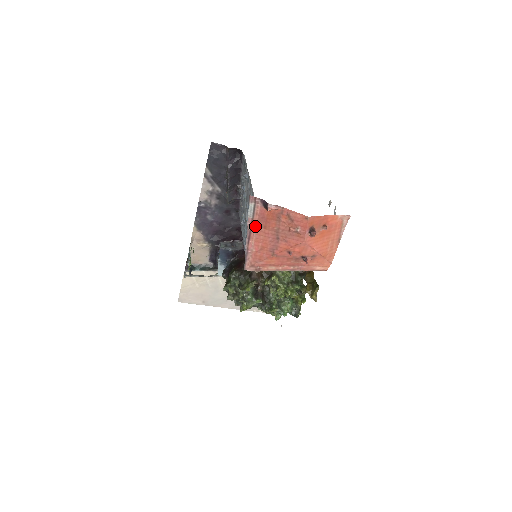
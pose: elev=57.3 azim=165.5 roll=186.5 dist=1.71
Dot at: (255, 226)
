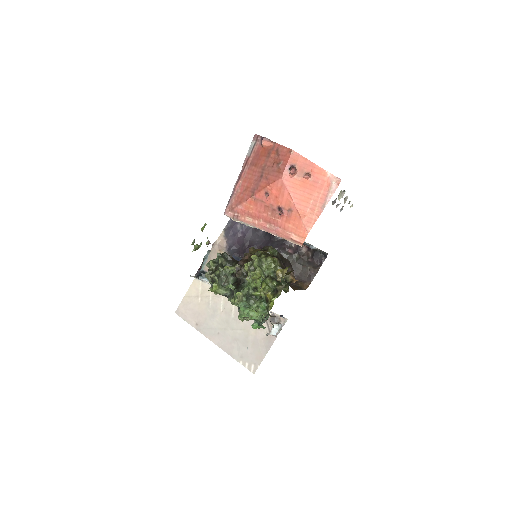
Dot at: (249, 165)
